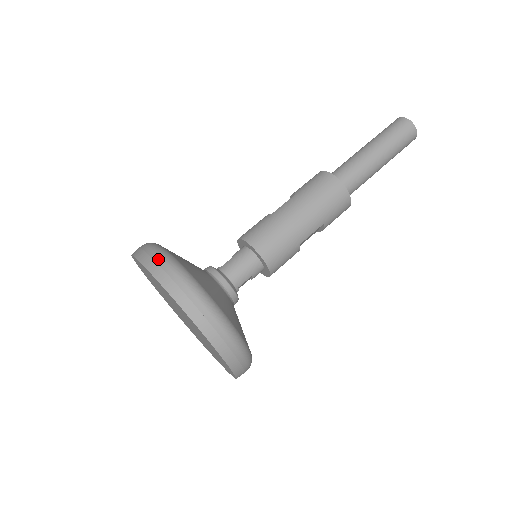
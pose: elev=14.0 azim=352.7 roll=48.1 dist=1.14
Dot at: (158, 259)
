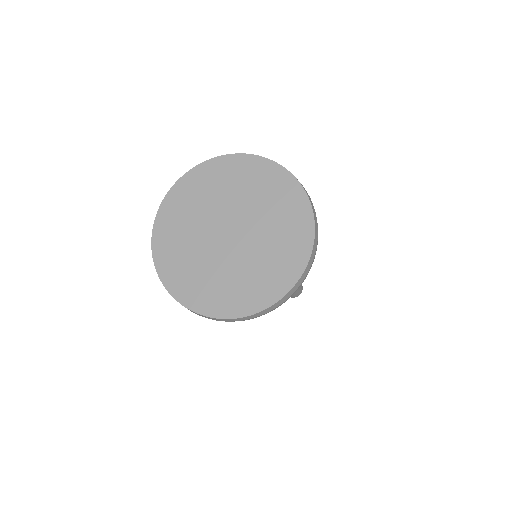
Dot at: occluded
